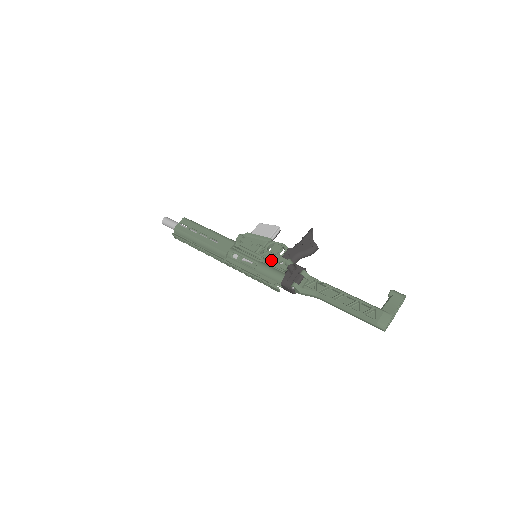
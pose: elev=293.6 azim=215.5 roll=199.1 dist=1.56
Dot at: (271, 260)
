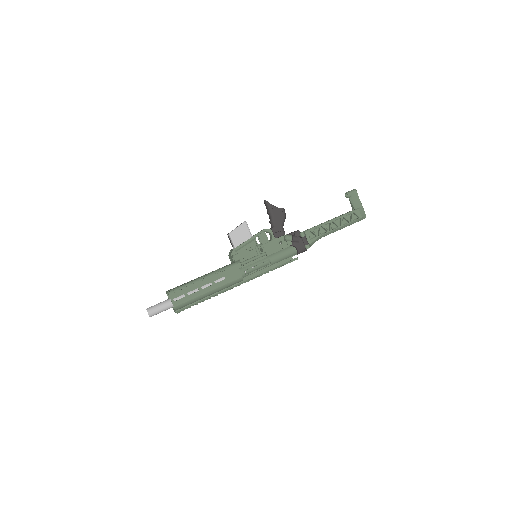
Dot at: (273, 248)
